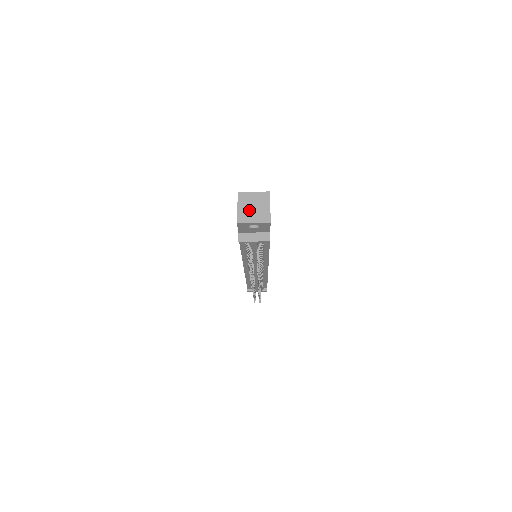
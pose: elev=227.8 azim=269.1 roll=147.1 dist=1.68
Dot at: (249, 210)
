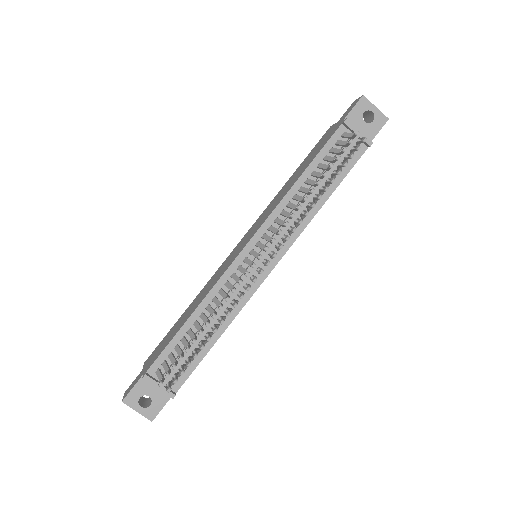
Dot at: occluded
